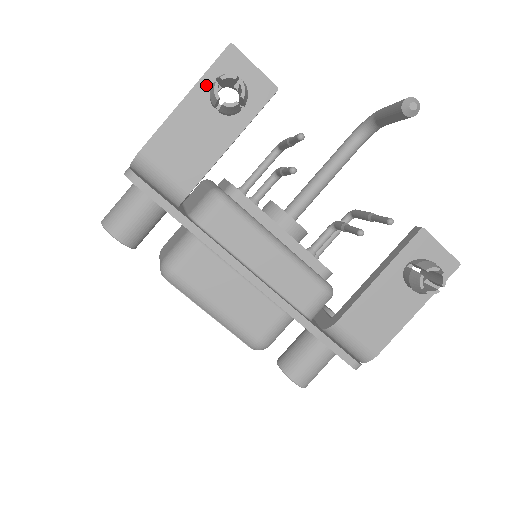
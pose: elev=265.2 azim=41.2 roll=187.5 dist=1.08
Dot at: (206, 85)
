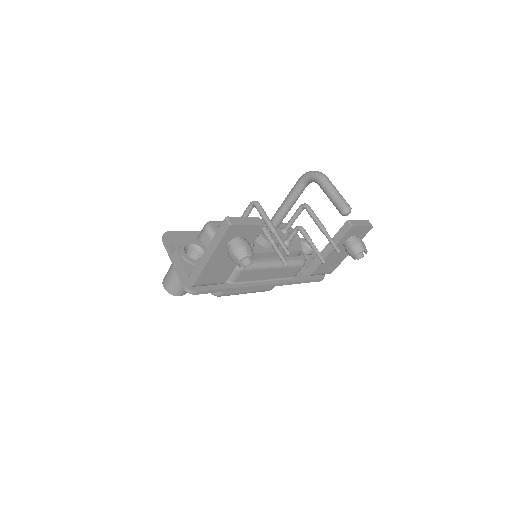
Dot at: (221, 246)
